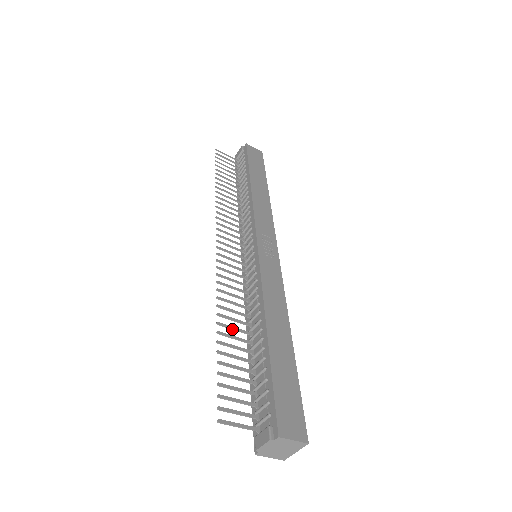
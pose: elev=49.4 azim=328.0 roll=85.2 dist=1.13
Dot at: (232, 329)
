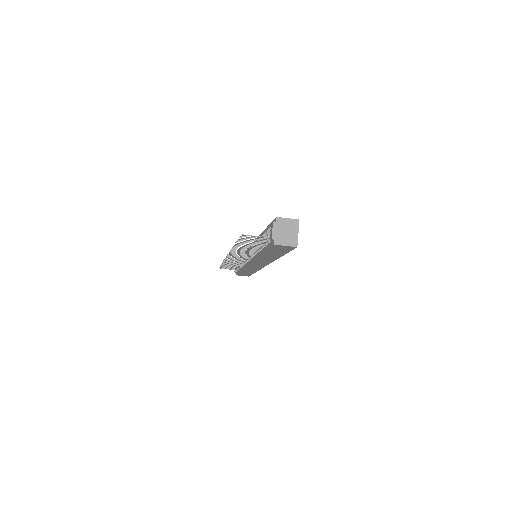
Dot at: (245, 247)
